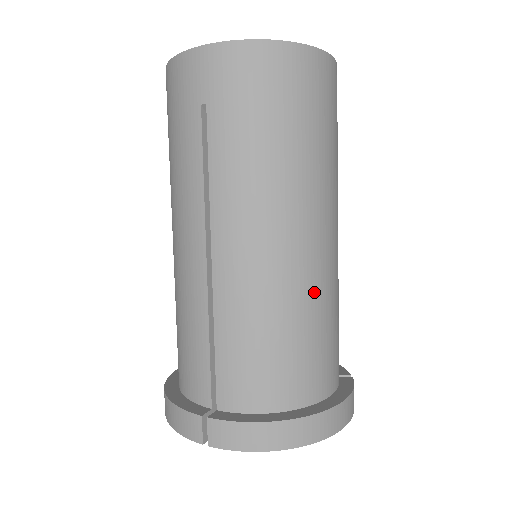
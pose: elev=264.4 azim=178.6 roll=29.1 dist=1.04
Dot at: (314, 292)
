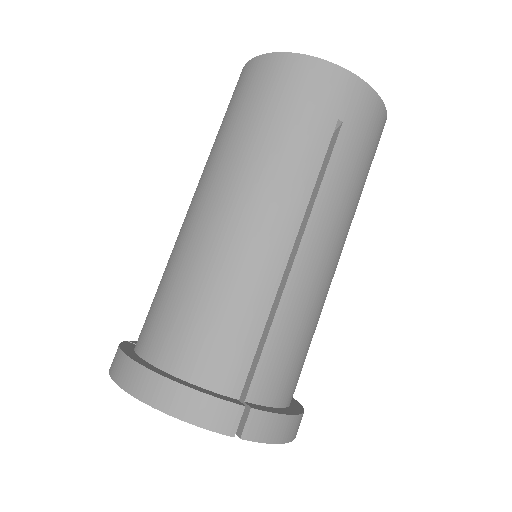
Dot at: occluded
